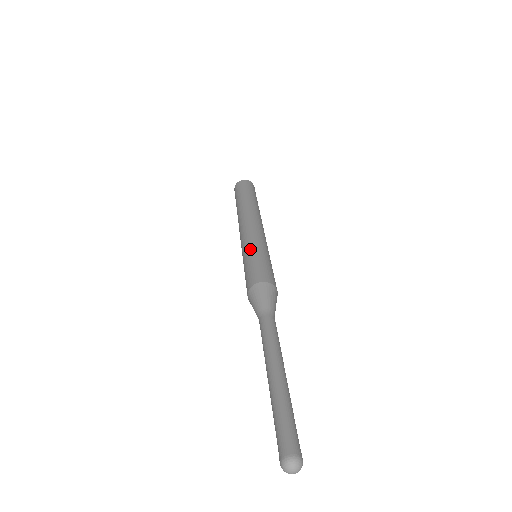
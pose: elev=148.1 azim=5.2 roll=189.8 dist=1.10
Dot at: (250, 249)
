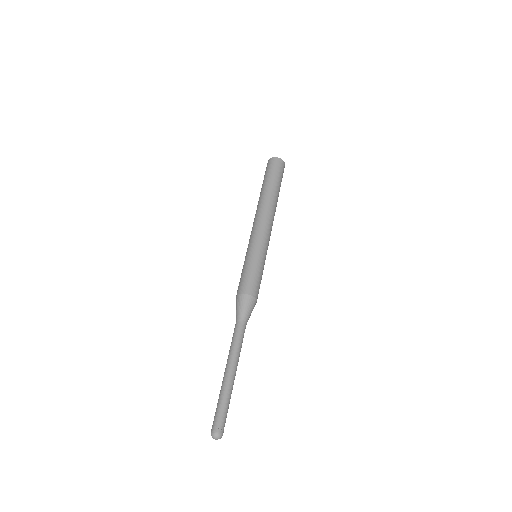
Dot at: (256, 255)
